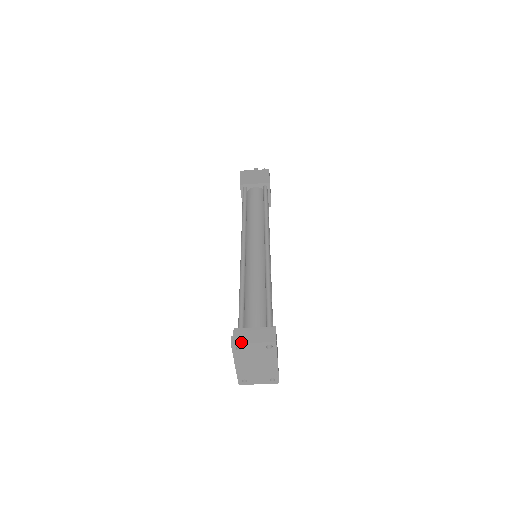
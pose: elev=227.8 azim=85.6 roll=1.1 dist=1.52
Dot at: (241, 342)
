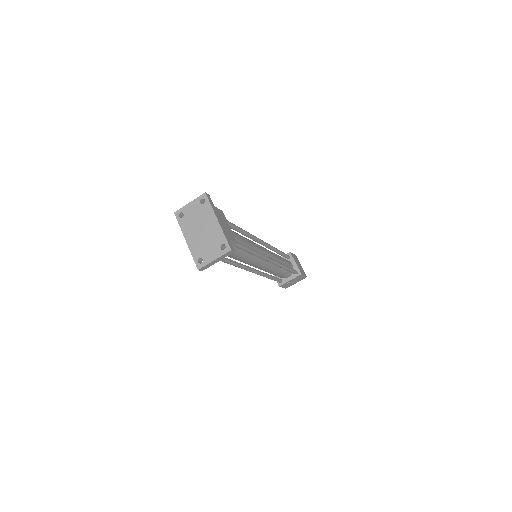
Dot at: (182, 208)
